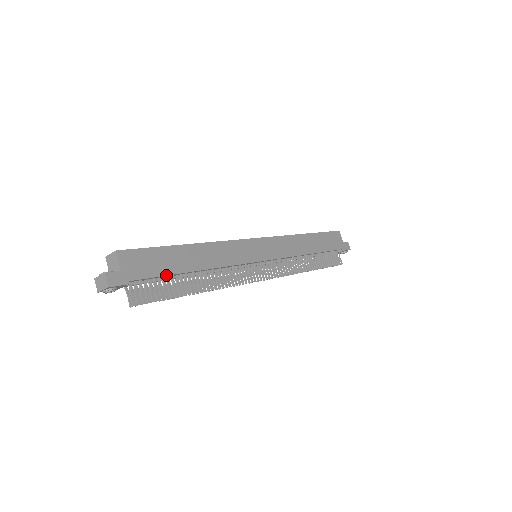
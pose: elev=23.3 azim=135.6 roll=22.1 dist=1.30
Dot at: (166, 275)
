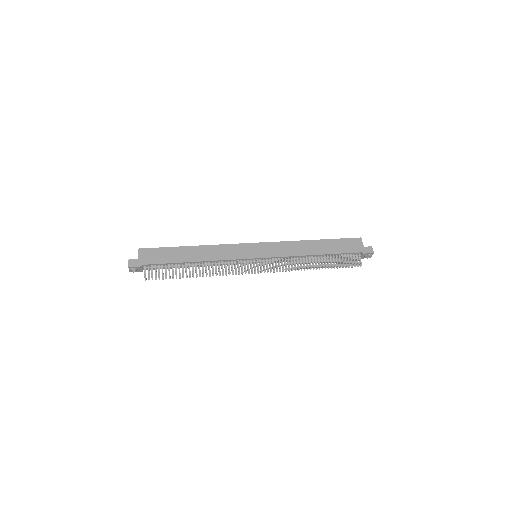
Dot at: (169, 263)
